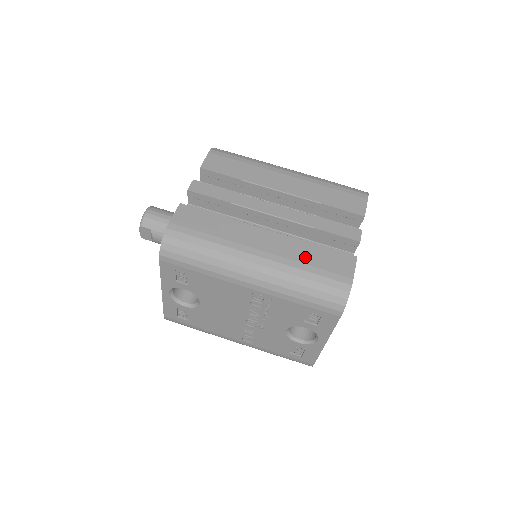
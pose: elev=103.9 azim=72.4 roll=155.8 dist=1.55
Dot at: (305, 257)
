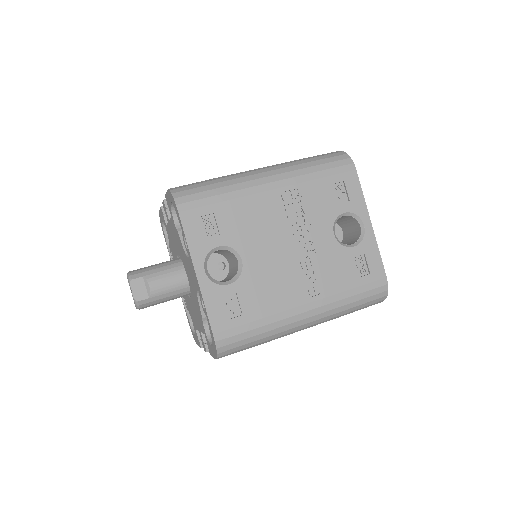
Dot at: occluded
